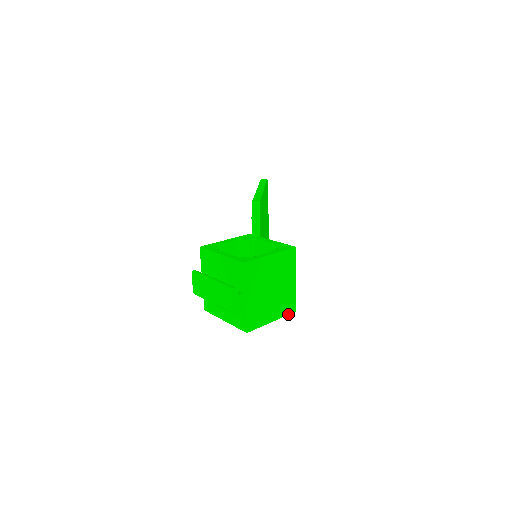
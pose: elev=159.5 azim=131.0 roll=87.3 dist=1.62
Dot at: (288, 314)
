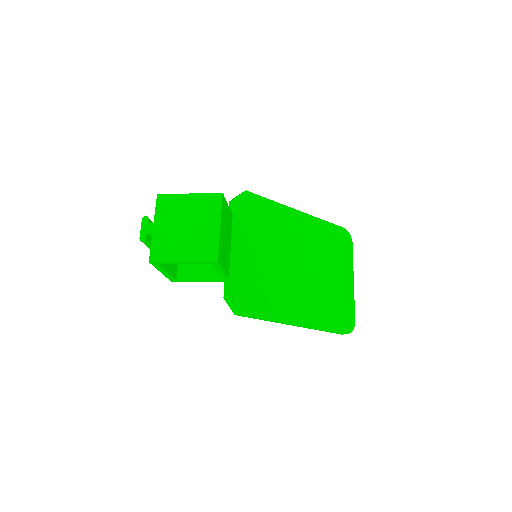
Dot at: (206, 261)
